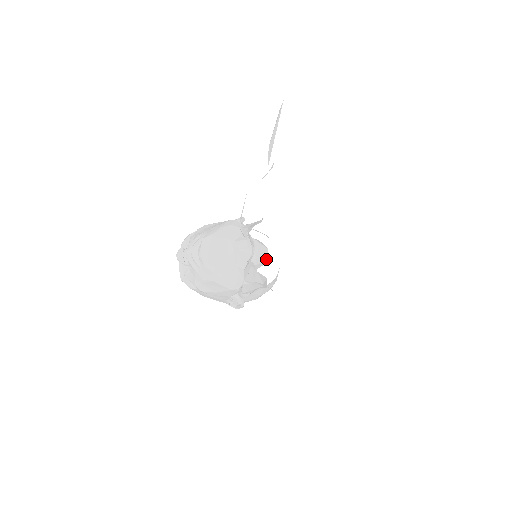
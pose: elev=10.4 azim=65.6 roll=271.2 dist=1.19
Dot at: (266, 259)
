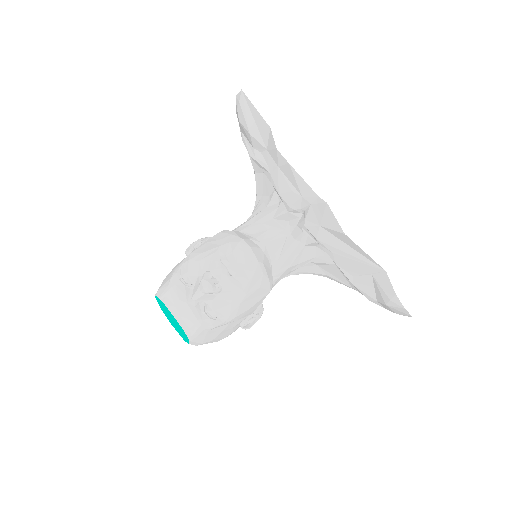
Dot at: occluded
